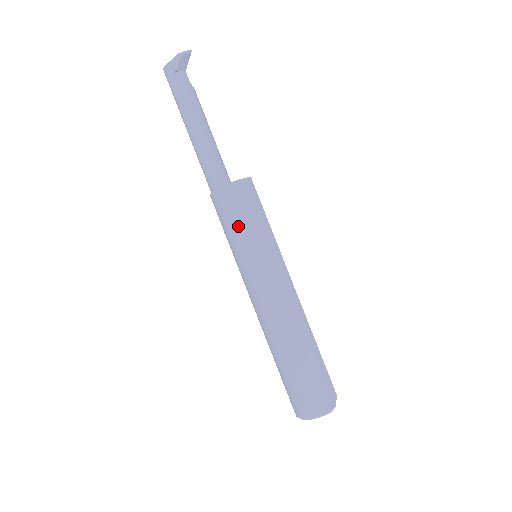
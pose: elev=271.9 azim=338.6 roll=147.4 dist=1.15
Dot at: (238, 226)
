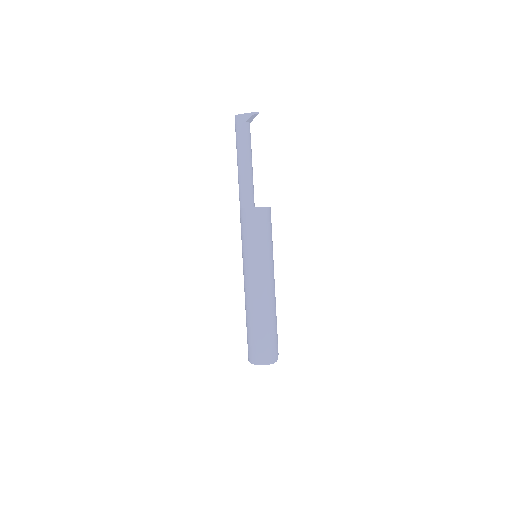
Dot at: (256, 235)
